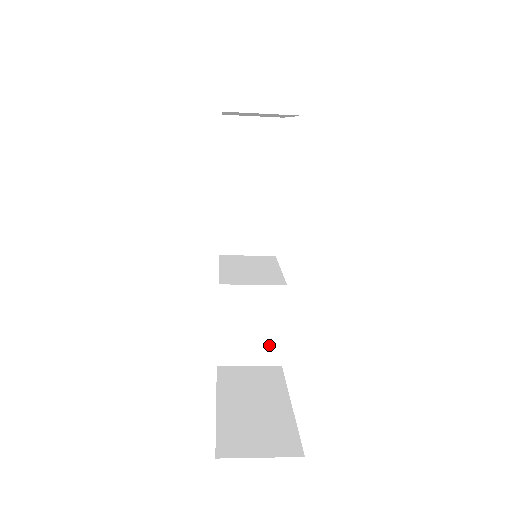
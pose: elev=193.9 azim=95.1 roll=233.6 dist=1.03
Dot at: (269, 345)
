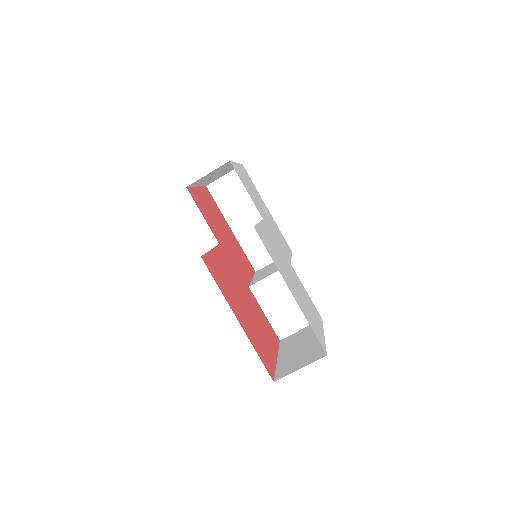
Dot at: occluded
